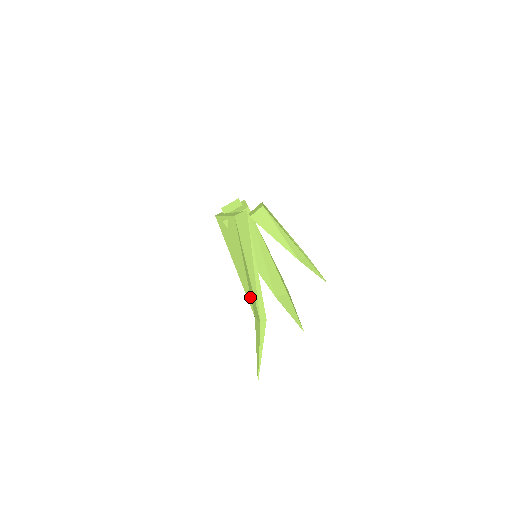
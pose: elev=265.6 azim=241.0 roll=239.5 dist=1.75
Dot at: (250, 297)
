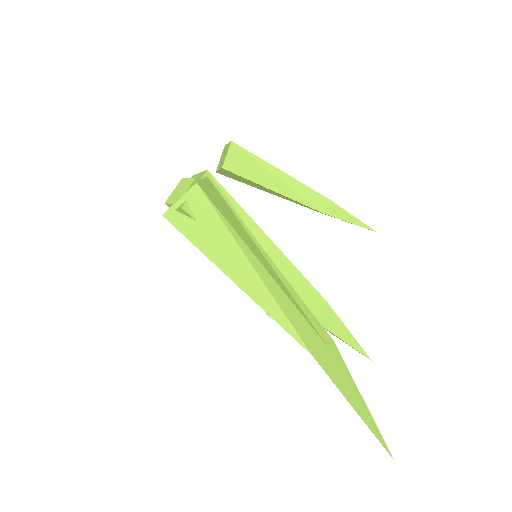
Dot at: (288, 322)
